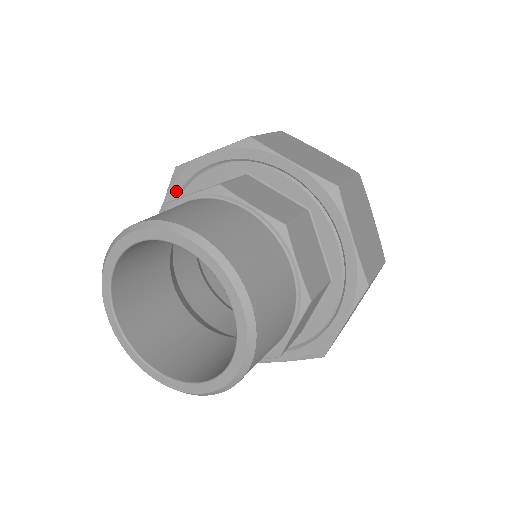
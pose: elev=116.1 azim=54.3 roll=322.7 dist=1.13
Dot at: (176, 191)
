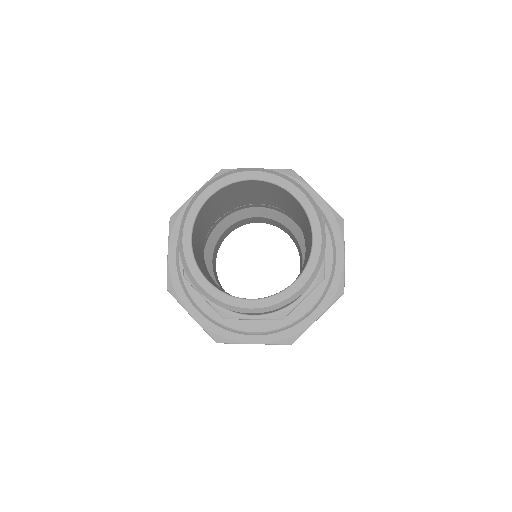
Dot at: (177, 233)
